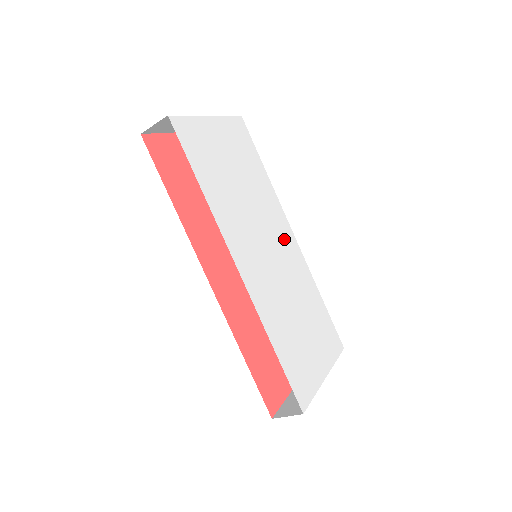
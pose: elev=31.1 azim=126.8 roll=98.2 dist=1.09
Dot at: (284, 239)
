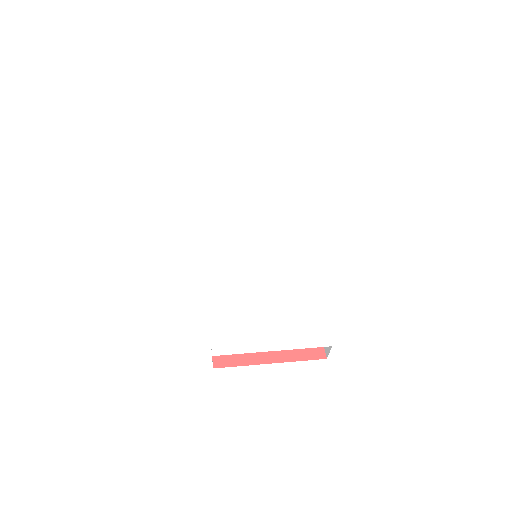
Dot at: (287, 245)
